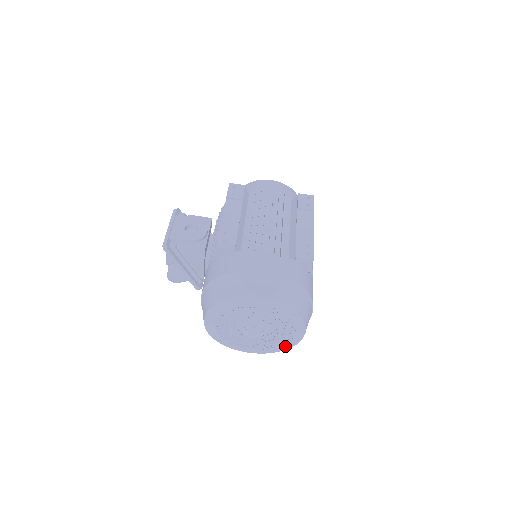
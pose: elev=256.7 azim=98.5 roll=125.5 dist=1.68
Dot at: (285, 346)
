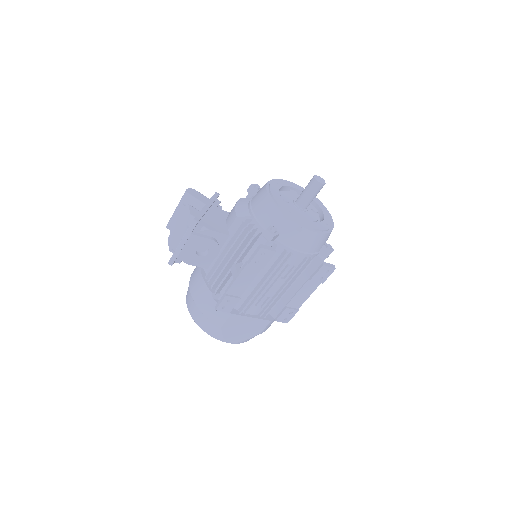
Dot at: occluded
